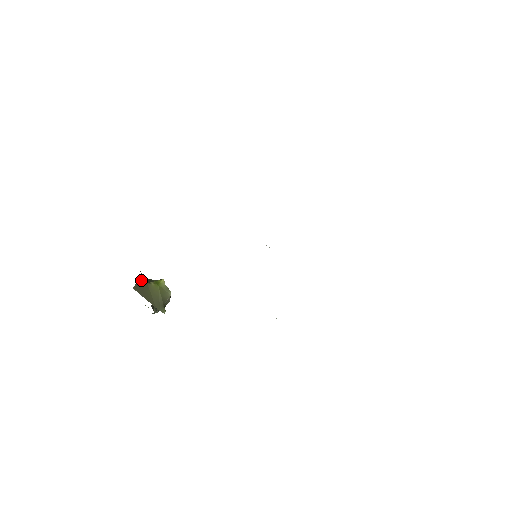
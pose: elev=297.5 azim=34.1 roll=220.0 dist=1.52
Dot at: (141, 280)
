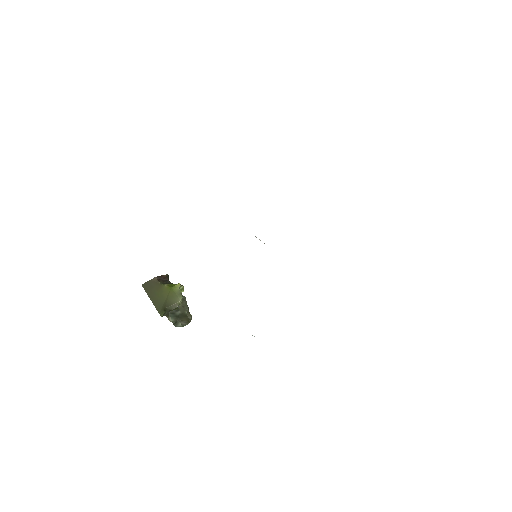
Dot at: (155, 279)
